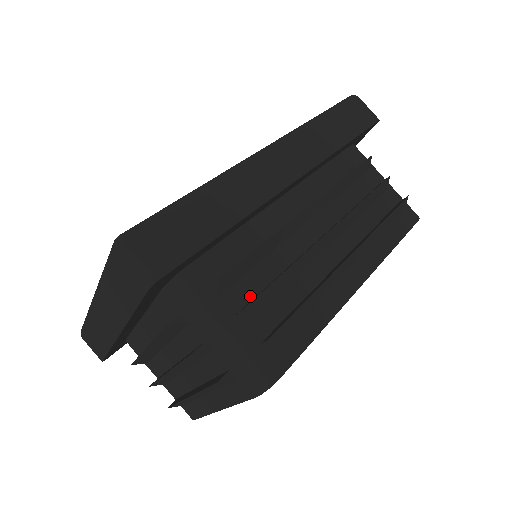
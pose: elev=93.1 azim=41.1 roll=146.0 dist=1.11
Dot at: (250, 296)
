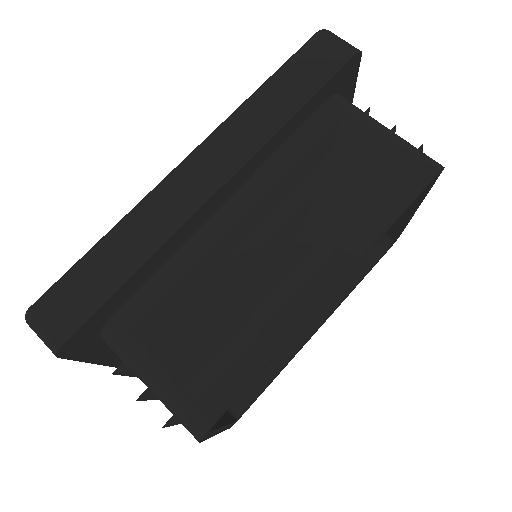
Dot at: occluded
